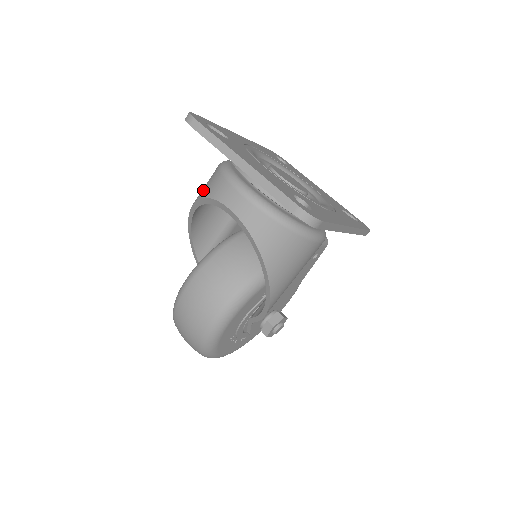
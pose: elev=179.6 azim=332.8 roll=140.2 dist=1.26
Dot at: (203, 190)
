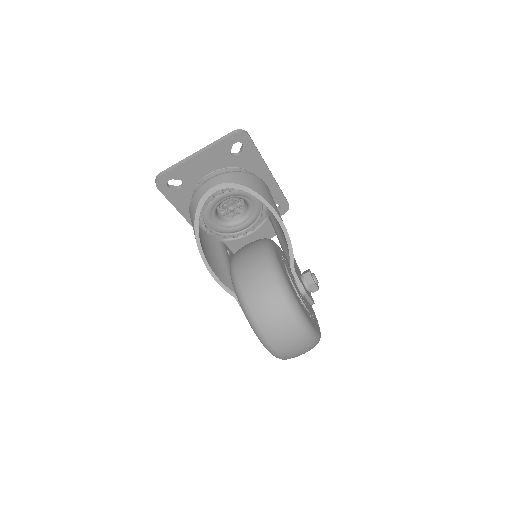
Dot at: (193, 215)
